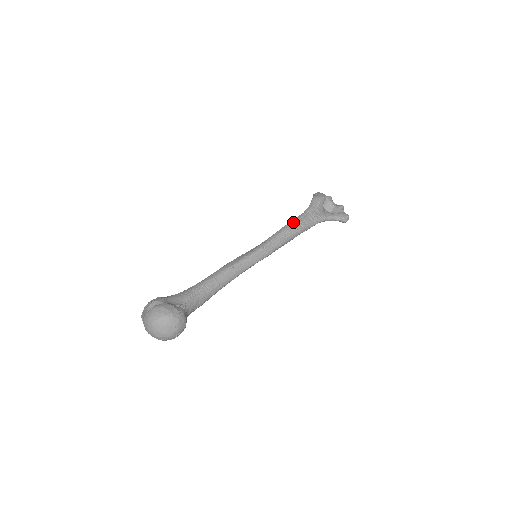
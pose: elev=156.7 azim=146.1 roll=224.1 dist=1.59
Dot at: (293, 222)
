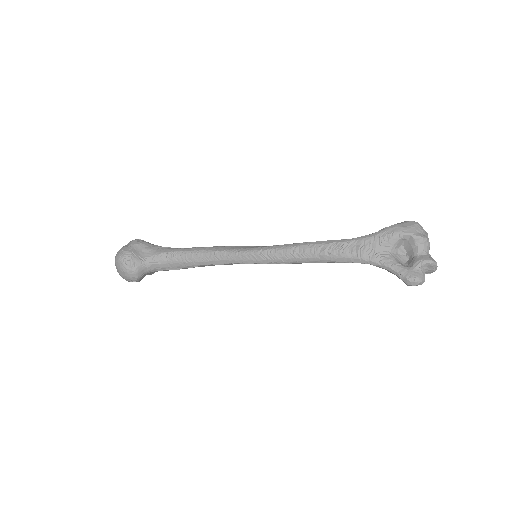
Dot at: (321, 243)
